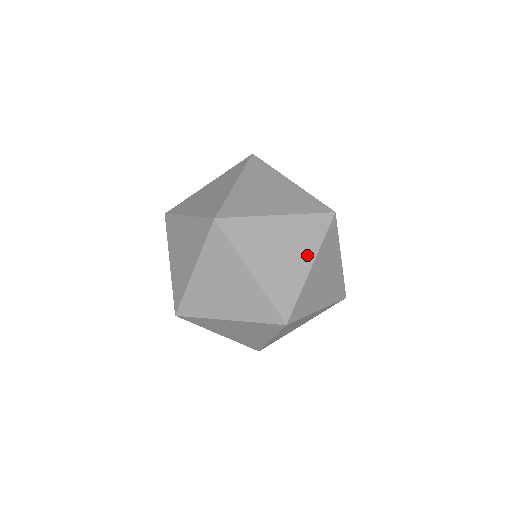
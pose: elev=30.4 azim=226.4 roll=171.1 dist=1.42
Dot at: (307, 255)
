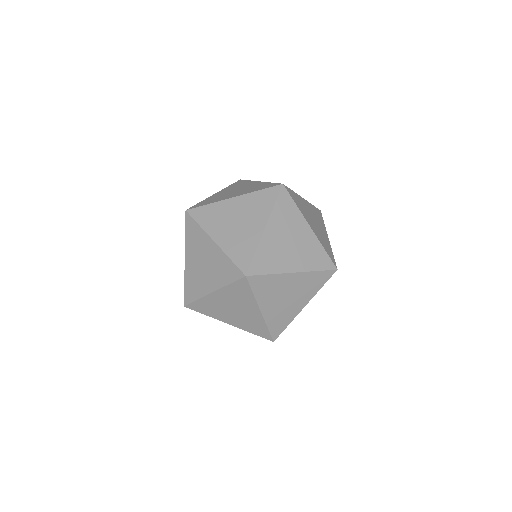
Dot at: (300, 264)
